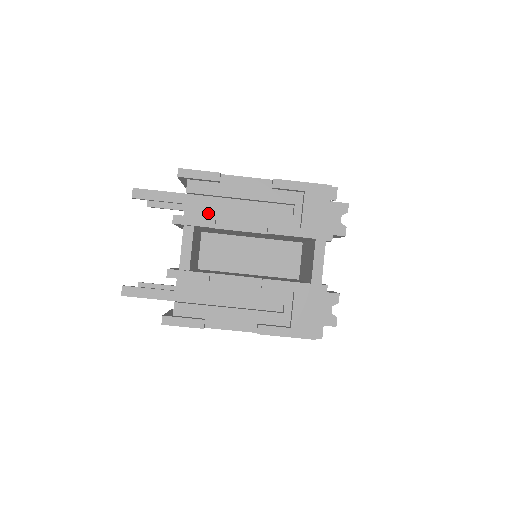
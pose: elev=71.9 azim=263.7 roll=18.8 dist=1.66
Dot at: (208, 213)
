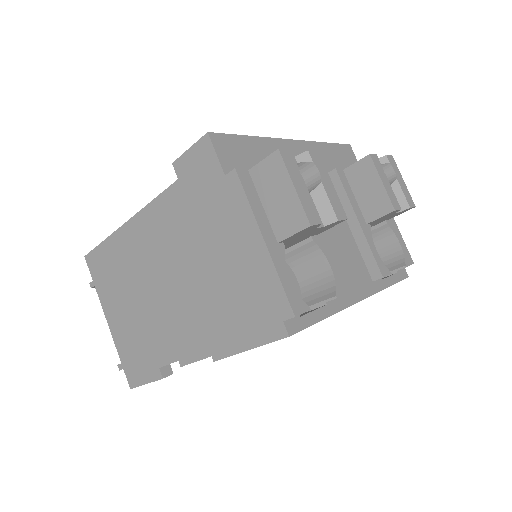
Dot at: occluded
